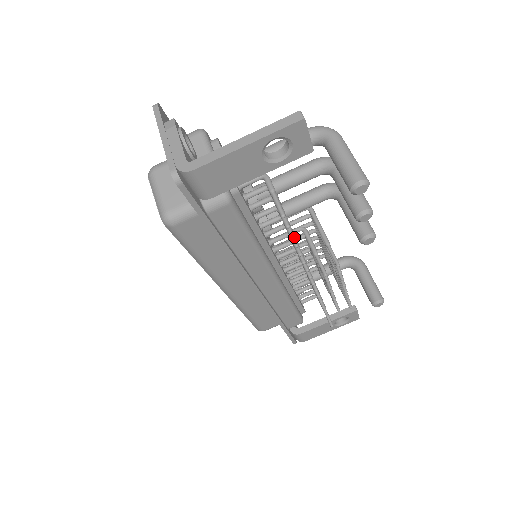
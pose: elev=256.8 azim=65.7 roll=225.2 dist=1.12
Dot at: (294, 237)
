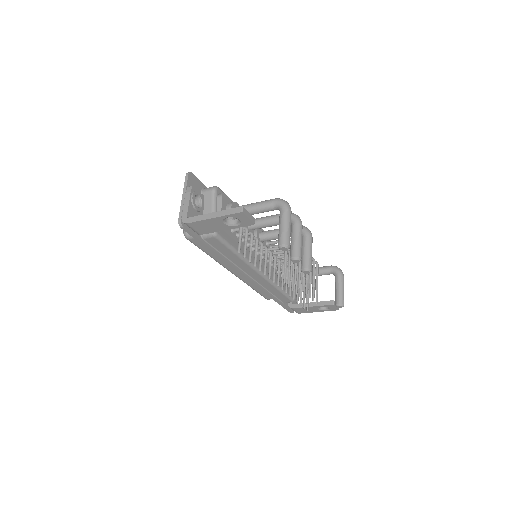
Dot at: (256, 260)
